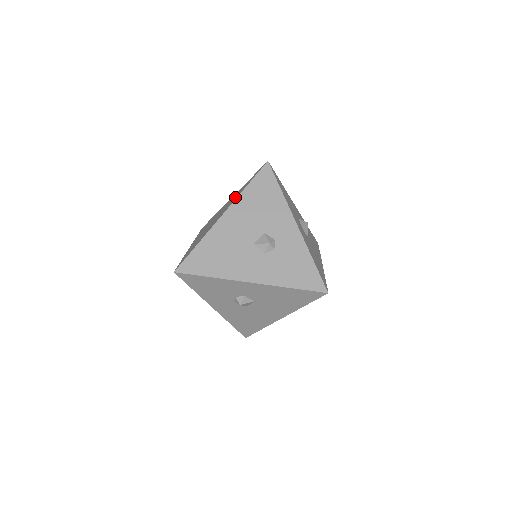
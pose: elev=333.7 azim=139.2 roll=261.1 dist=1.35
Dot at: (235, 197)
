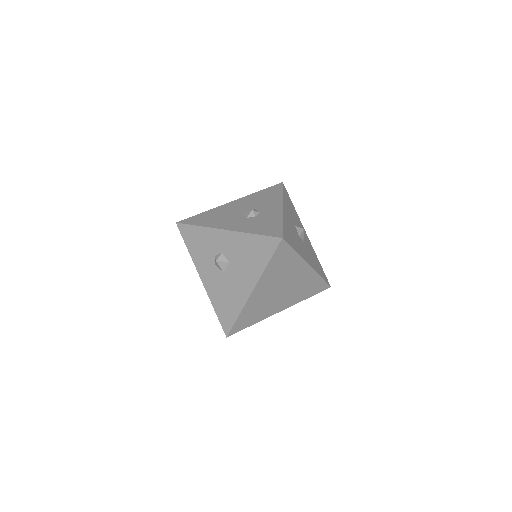
Dot at: occluded
